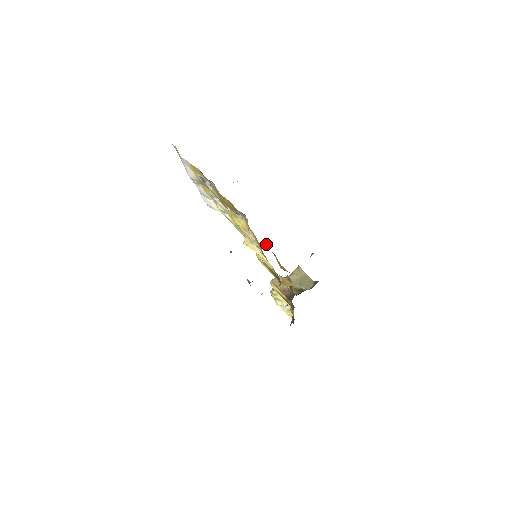
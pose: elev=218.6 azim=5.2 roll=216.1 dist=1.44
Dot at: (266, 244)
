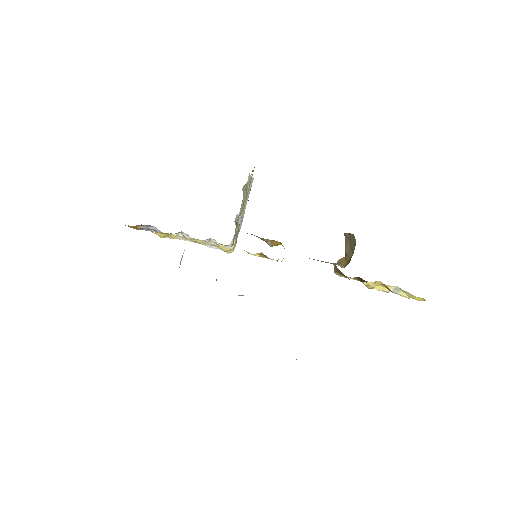
Dot at: occluded
